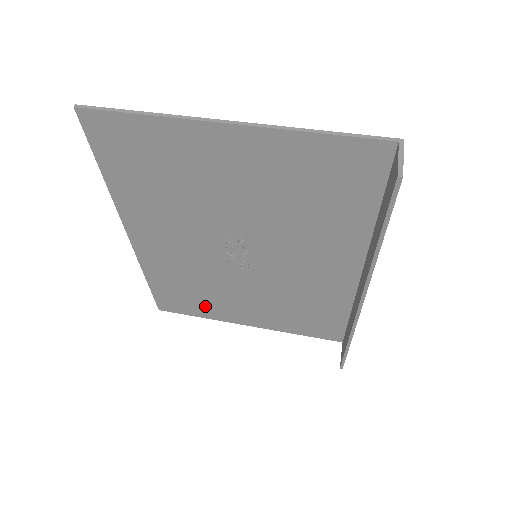
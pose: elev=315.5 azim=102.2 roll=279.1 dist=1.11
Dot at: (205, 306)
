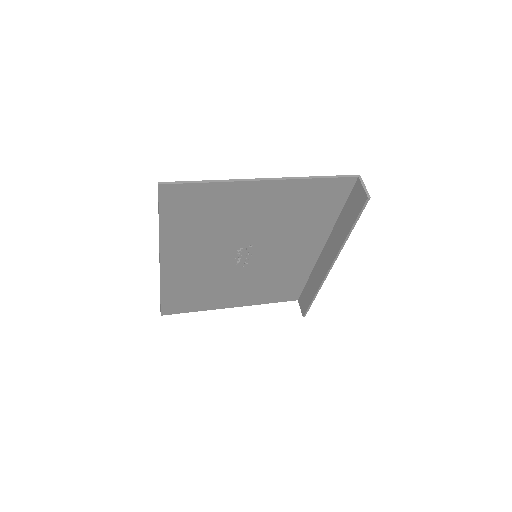
Dot at: (203, 302)
